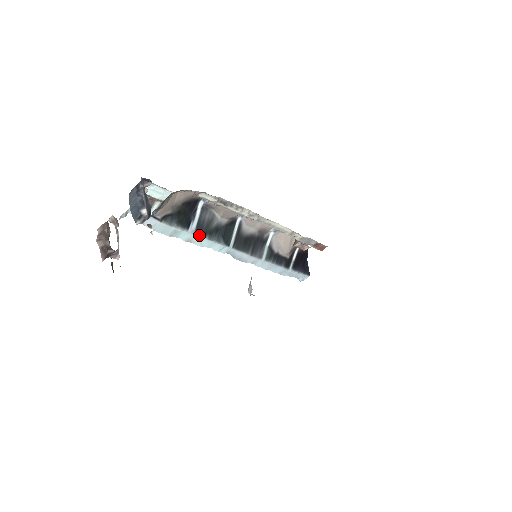
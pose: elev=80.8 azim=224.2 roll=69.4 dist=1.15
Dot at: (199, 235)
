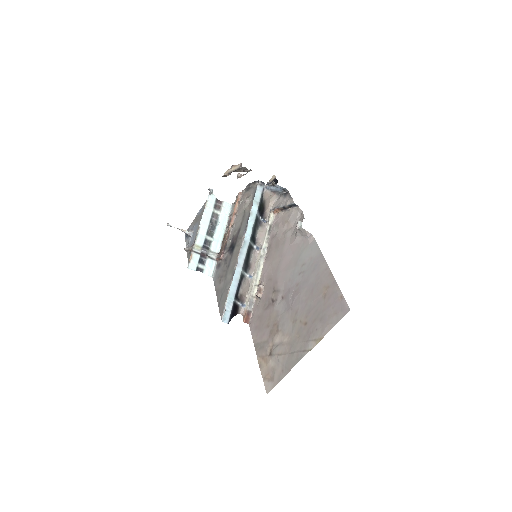
Dot at: (256, 218)
